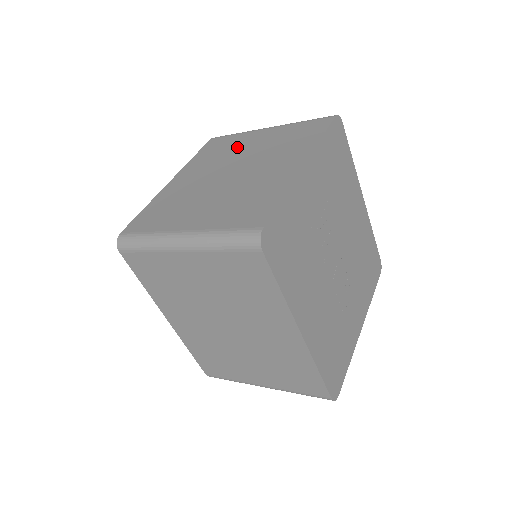
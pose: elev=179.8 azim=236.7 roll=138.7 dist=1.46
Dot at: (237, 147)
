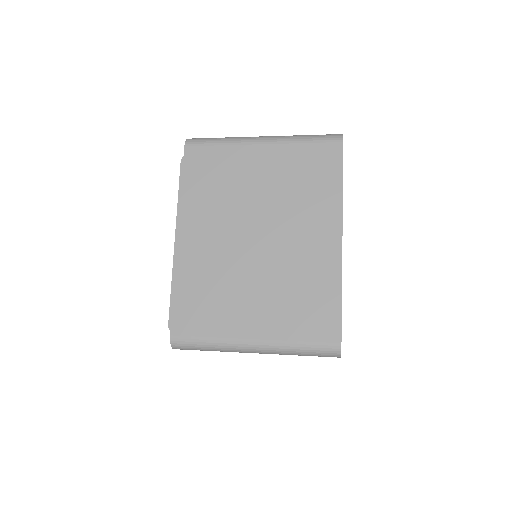
Dot at: occluded
